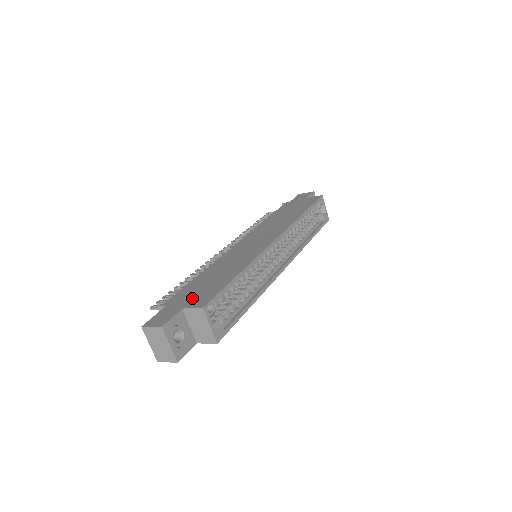
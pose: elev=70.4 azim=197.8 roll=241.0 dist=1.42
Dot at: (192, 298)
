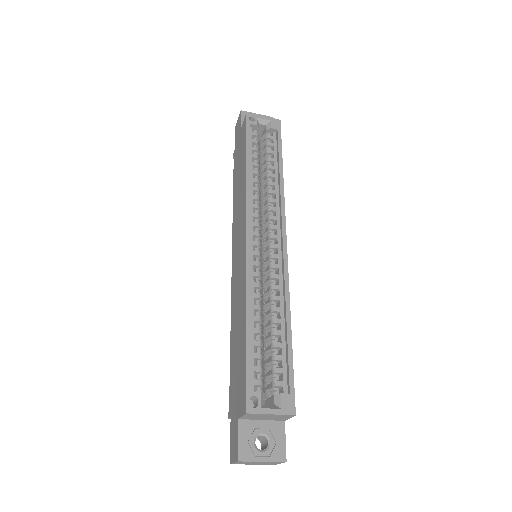
Dot at: (237, 395)
